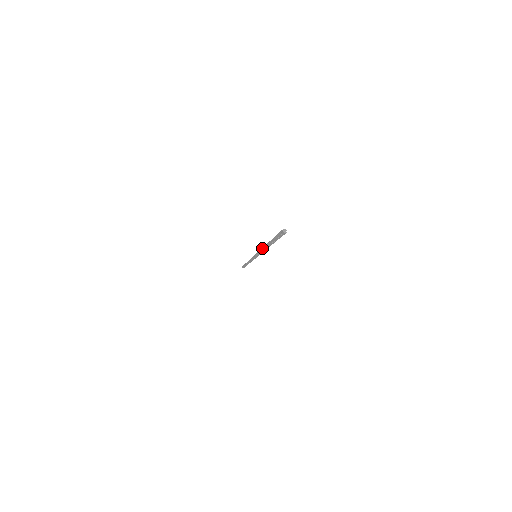
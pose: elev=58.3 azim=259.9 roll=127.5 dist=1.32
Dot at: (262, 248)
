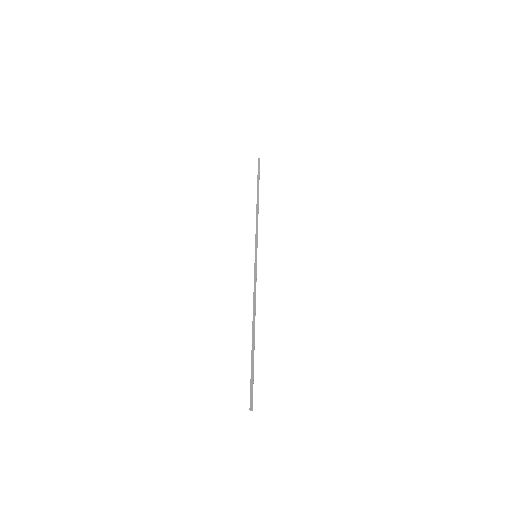
Dot at: (253, 305)
